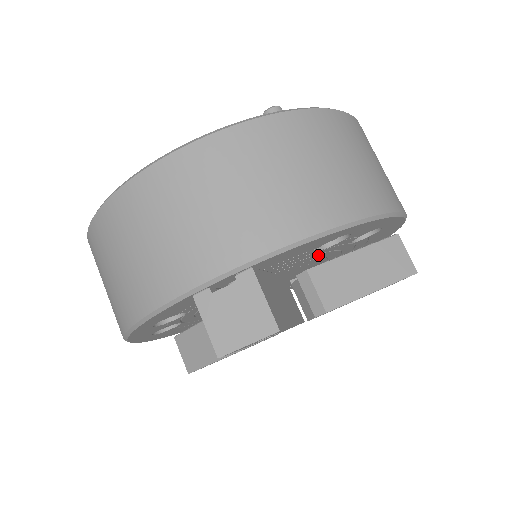
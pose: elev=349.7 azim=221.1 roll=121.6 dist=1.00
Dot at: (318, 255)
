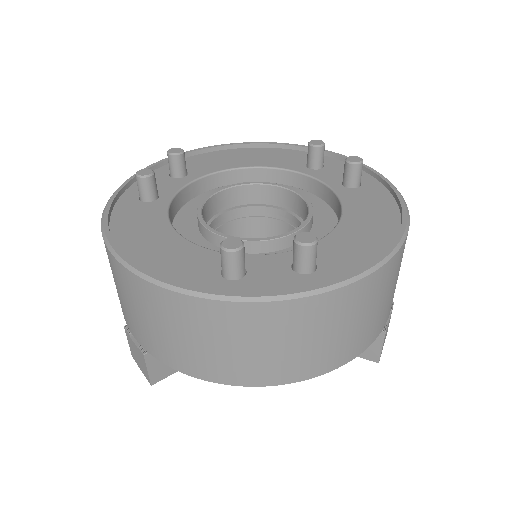
Dot at: occluded
